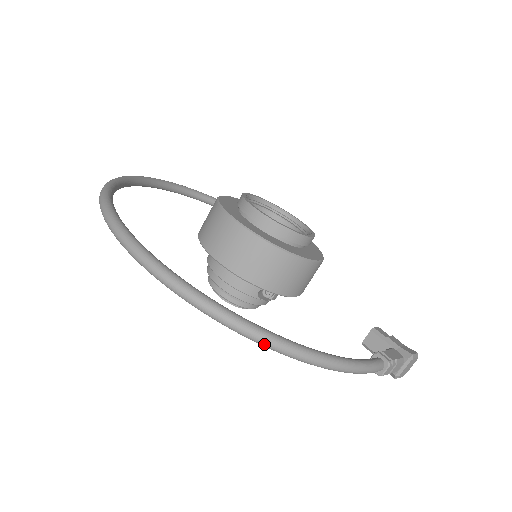
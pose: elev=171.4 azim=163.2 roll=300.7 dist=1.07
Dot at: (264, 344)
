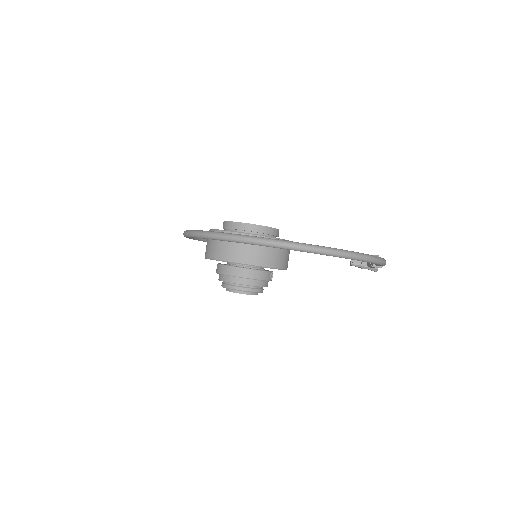
Dot at: (371, 261)
